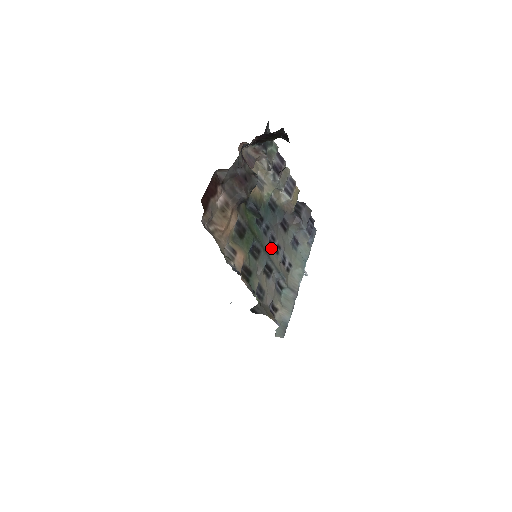
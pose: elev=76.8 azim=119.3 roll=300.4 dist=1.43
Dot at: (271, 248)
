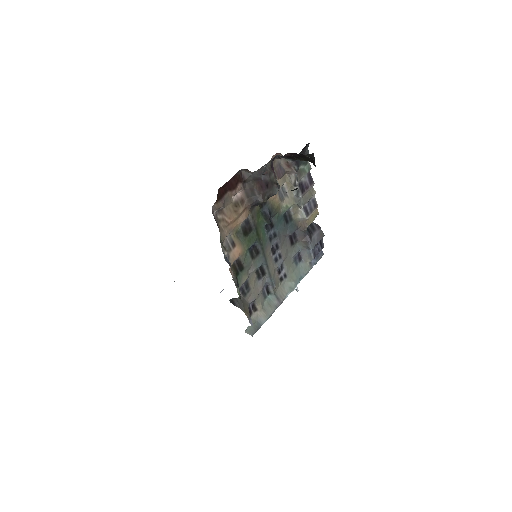
Dot at: (272, 254)
